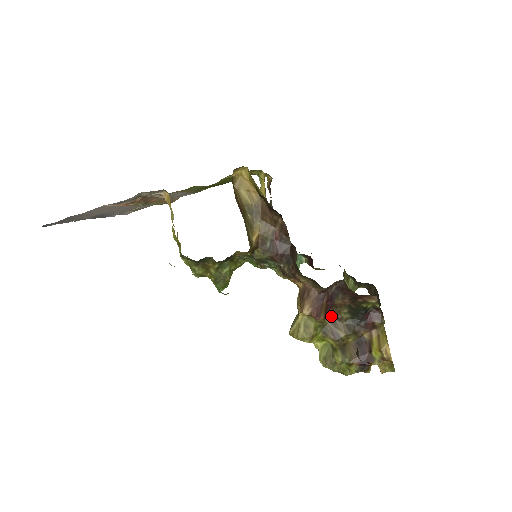
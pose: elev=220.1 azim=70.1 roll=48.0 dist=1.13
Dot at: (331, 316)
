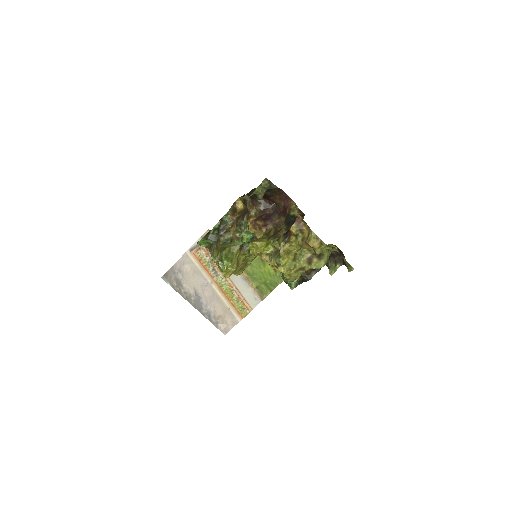
Dot at: (275, 231)
